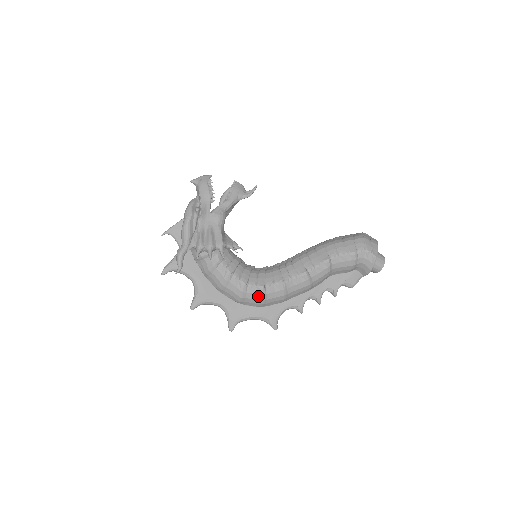
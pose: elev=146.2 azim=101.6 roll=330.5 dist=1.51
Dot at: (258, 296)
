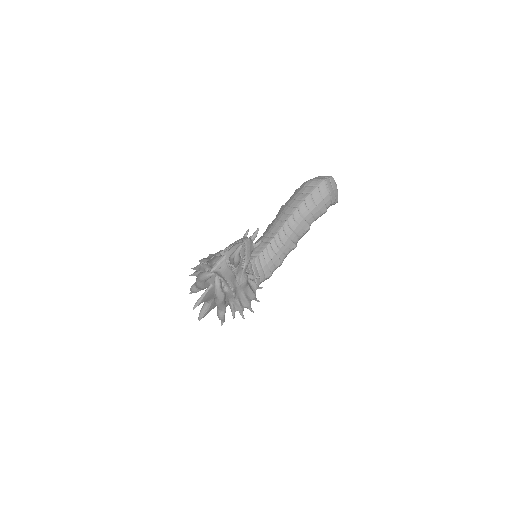
Dot at: occluded
